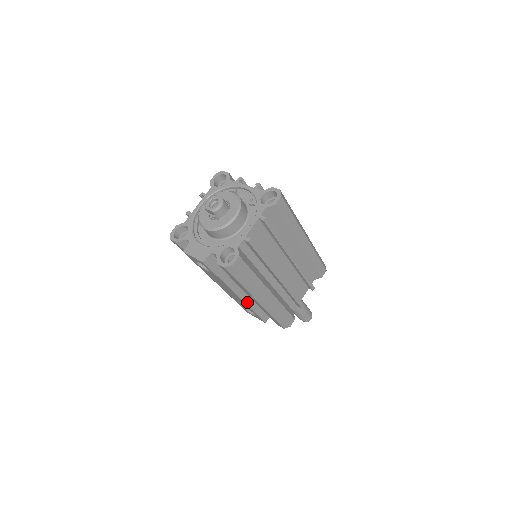
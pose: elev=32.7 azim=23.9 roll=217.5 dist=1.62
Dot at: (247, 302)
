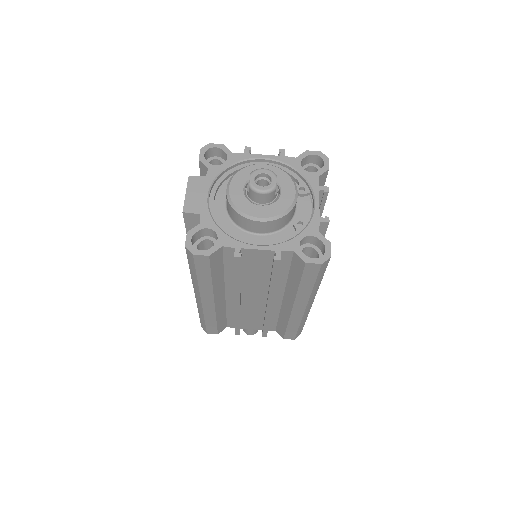
Dot at: occluded
